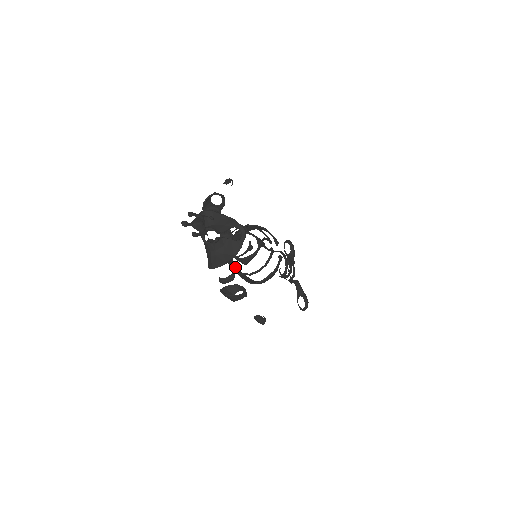
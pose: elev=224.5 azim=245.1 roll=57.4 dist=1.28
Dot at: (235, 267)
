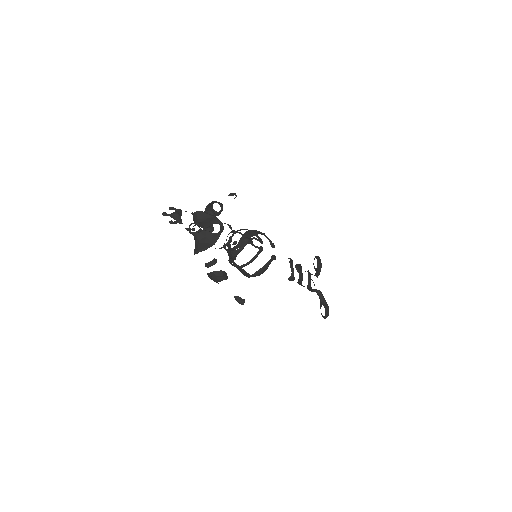
Dot at: occluded
